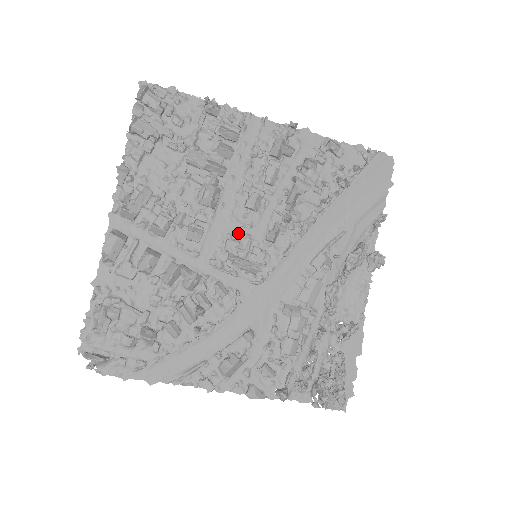
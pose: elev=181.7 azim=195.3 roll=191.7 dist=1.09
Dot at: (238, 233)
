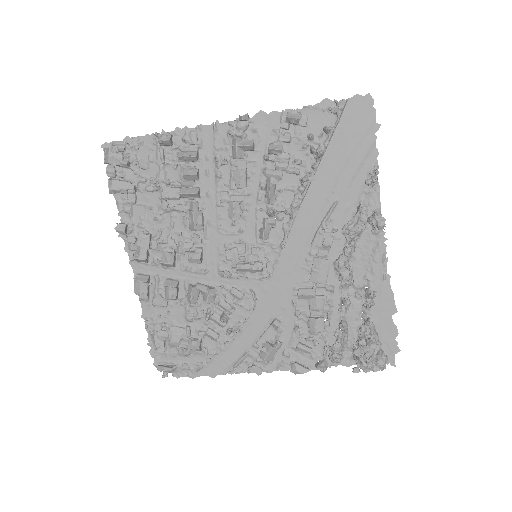
Dot at: (233, 241)
